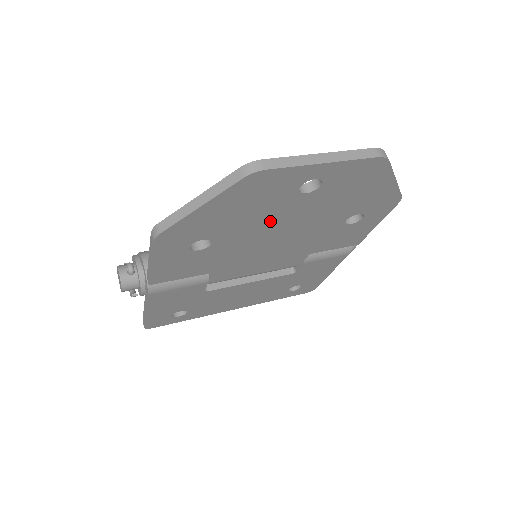
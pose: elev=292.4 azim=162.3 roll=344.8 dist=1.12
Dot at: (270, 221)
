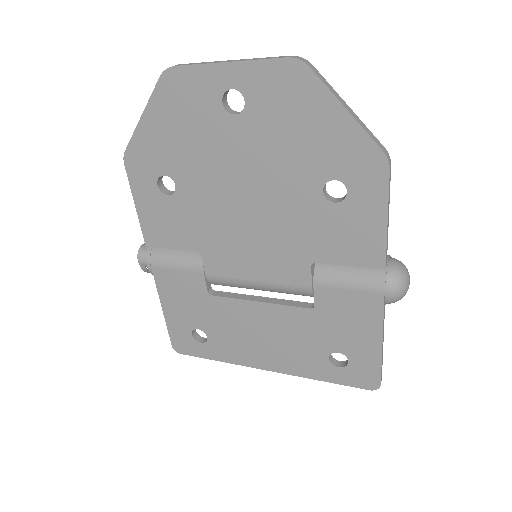
Dot at: (220, 161)
